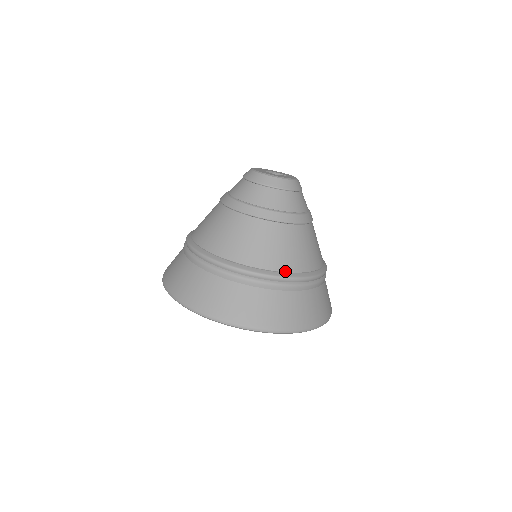
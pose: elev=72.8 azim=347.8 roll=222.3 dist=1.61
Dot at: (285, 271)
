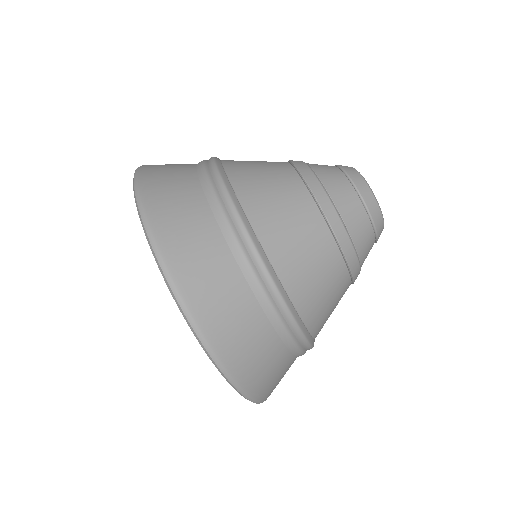
Dot at: occluded
